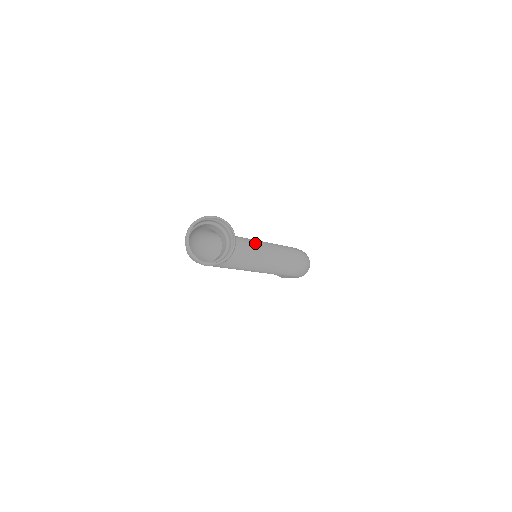
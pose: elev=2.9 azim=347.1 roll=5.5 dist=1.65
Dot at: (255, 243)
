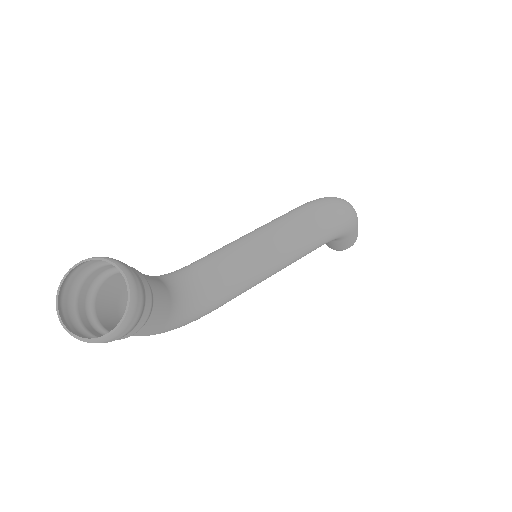
Dot at: (233, 244)
